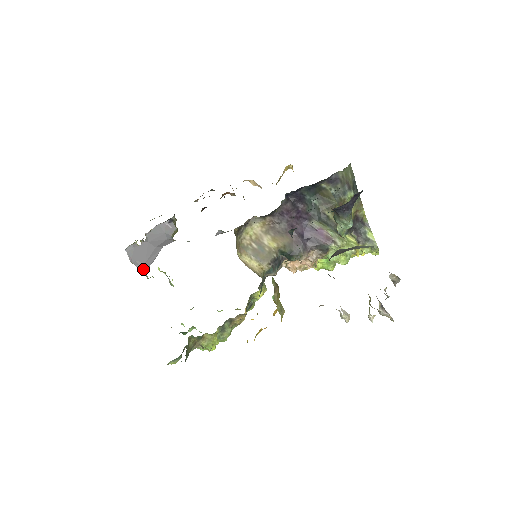
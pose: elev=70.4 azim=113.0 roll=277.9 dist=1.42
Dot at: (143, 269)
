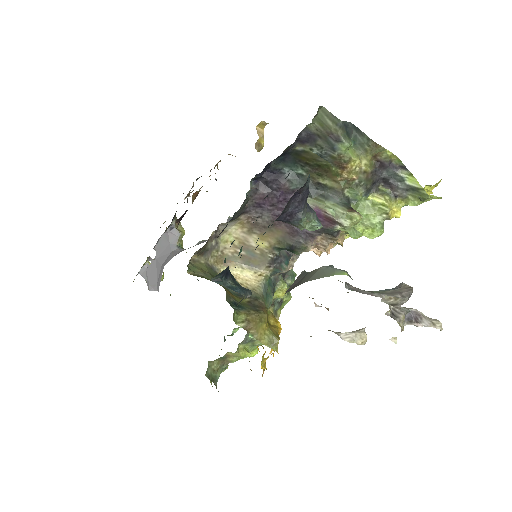
Dot at: (158, 291)
